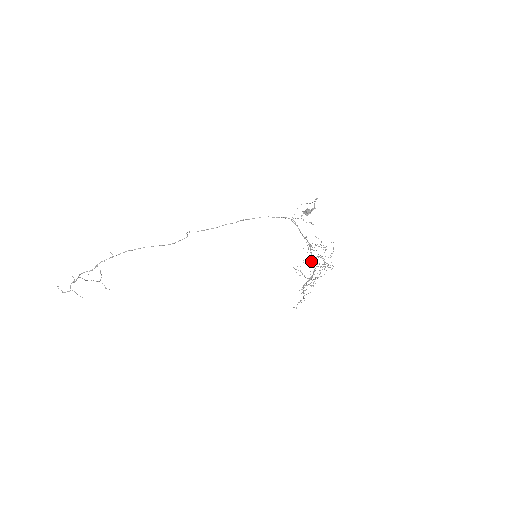
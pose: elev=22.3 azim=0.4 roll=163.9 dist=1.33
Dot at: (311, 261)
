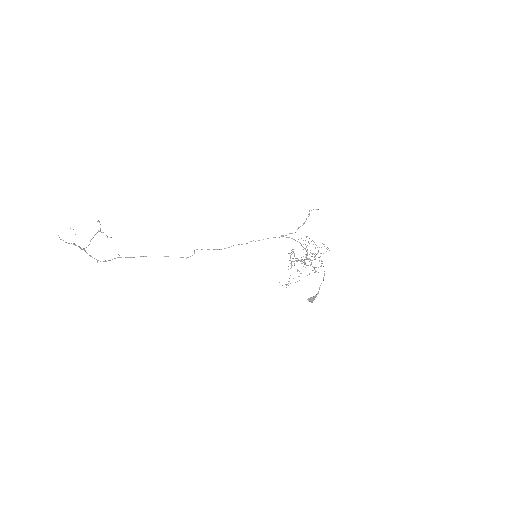
Dot at: (304, 261)
